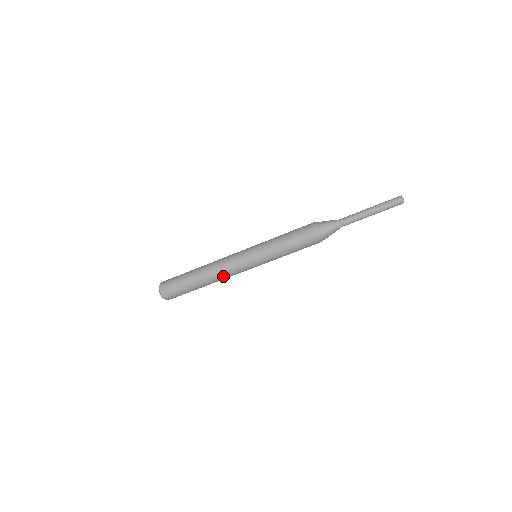
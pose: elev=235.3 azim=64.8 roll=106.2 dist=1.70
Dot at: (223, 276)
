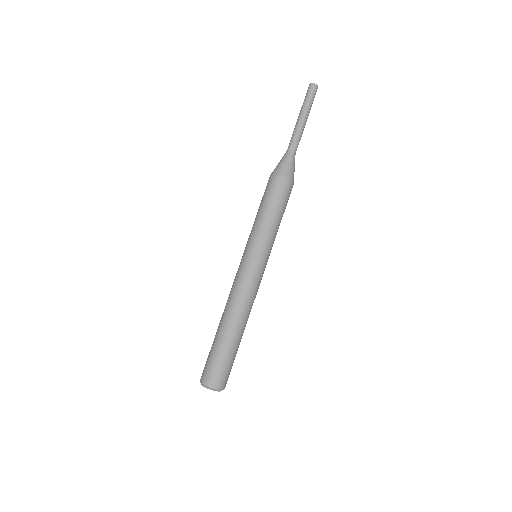
Dot at: (247, 303)
